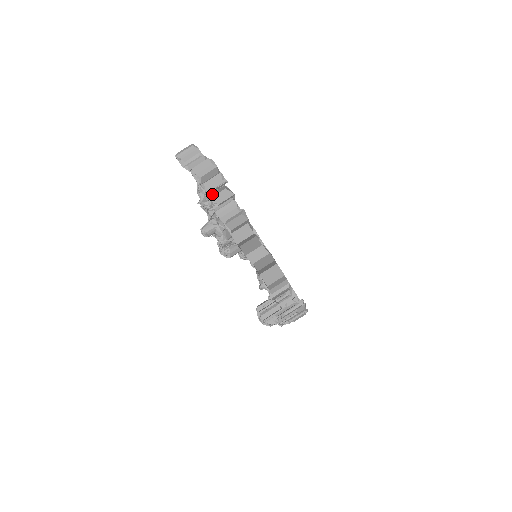
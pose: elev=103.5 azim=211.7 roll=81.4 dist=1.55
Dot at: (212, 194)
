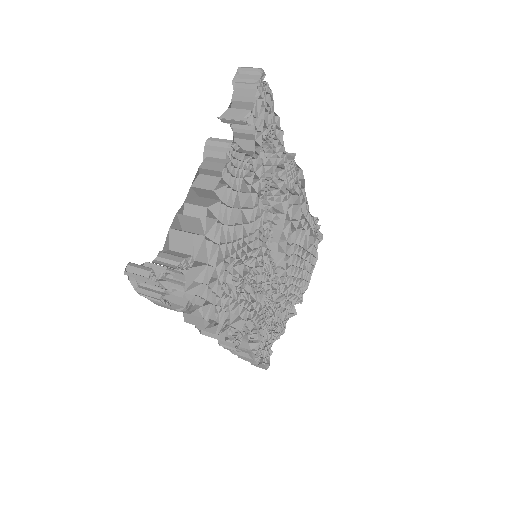
Dot at: (238, 134)
